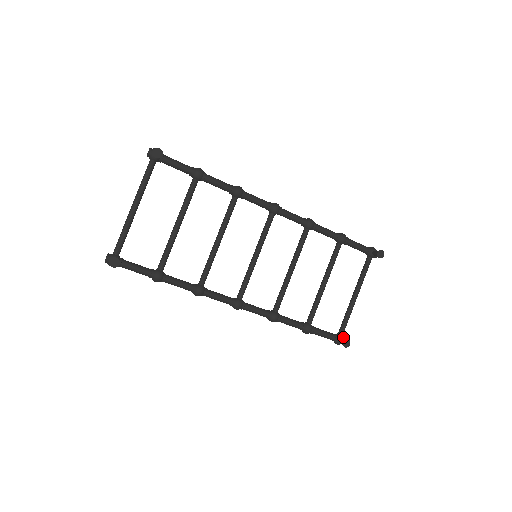
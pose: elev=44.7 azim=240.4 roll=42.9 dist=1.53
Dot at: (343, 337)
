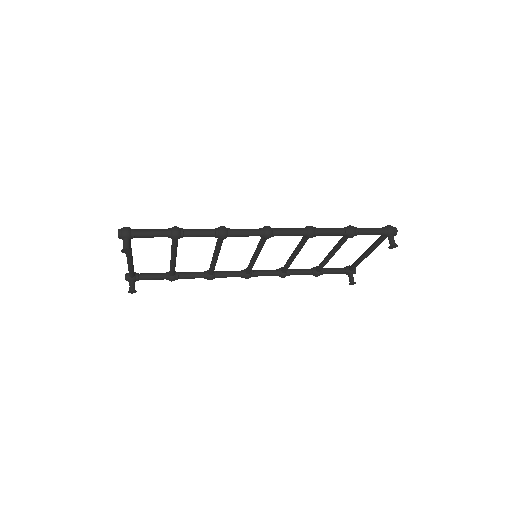
Dot at: (353, 272)
